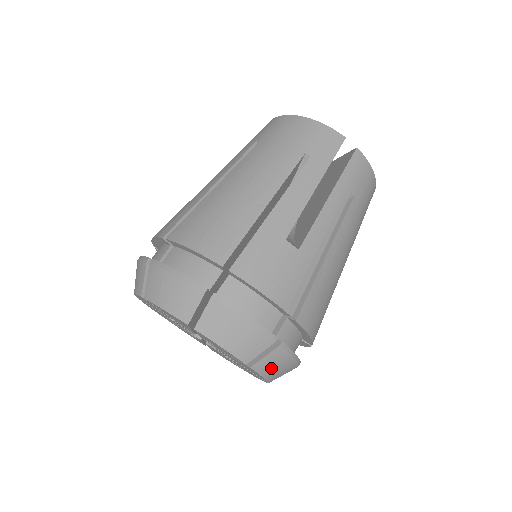
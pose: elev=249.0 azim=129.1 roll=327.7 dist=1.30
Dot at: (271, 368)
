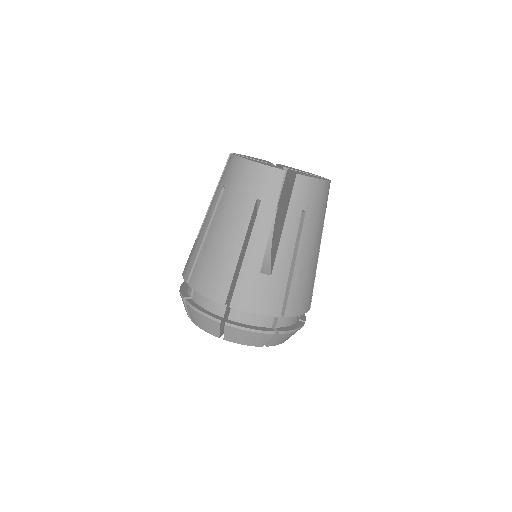
Dot at: (281, 341)
